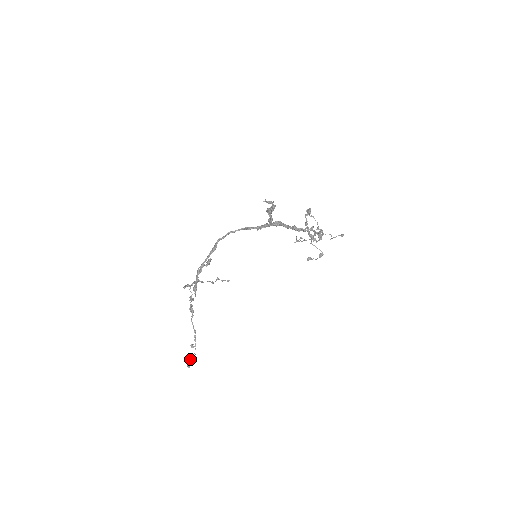
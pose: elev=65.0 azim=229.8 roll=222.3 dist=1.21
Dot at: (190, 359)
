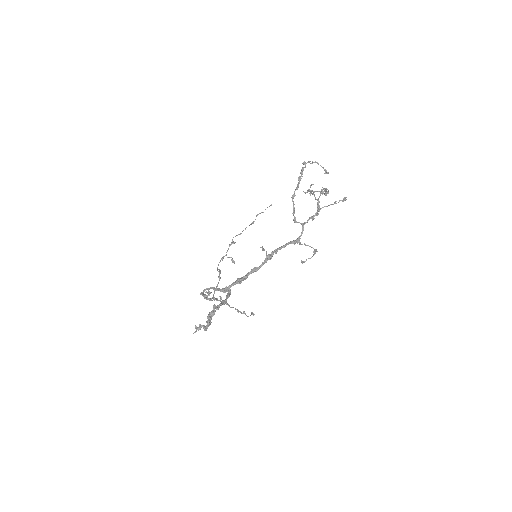
Dot at: (251, 313)
